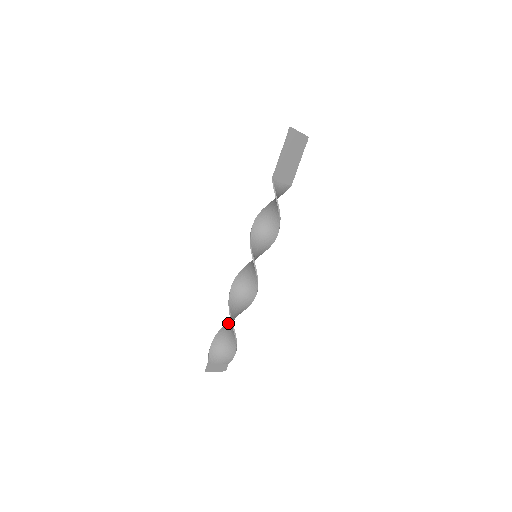
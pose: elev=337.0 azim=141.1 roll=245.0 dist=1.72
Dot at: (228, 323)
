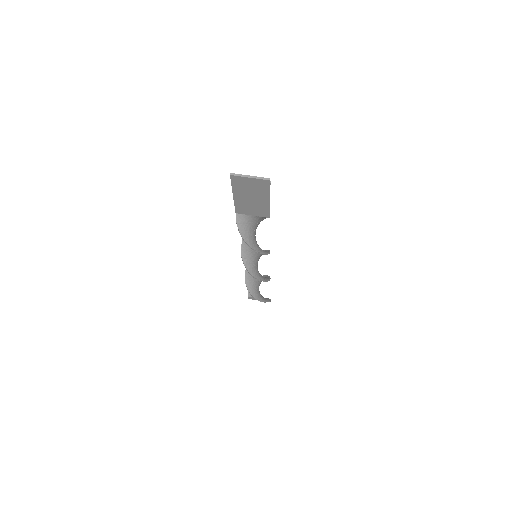
Dot at: occluded
